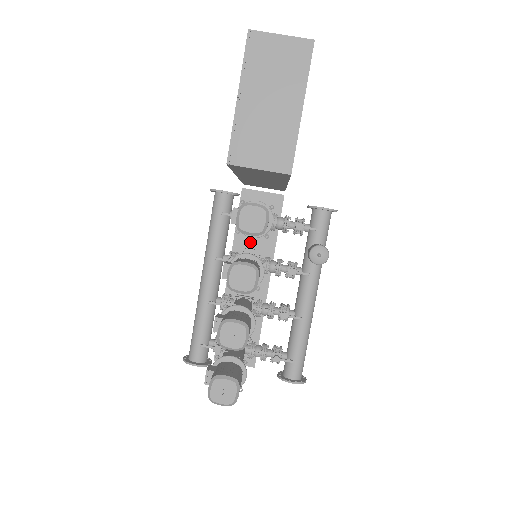
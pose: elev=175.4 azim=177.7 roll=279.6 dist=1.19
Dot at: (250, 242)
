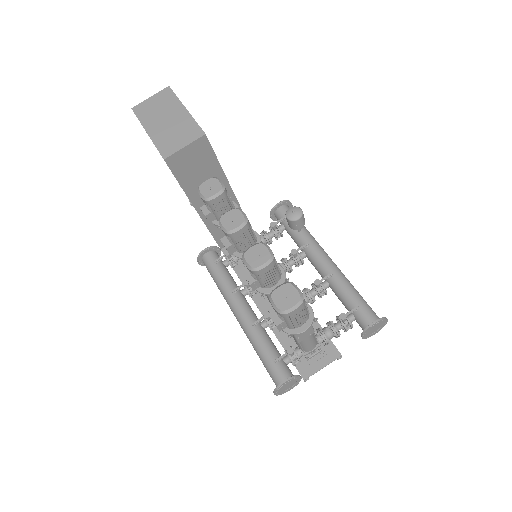
Dot at: occluded
